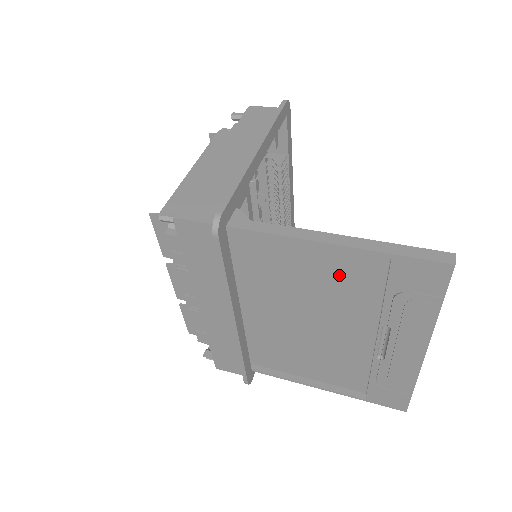
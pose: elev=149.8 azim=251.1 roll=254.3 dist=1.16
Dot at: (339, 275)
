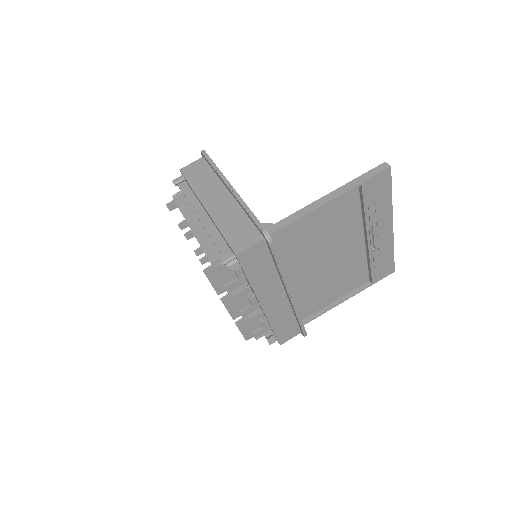
Dot at: (335, 217)
